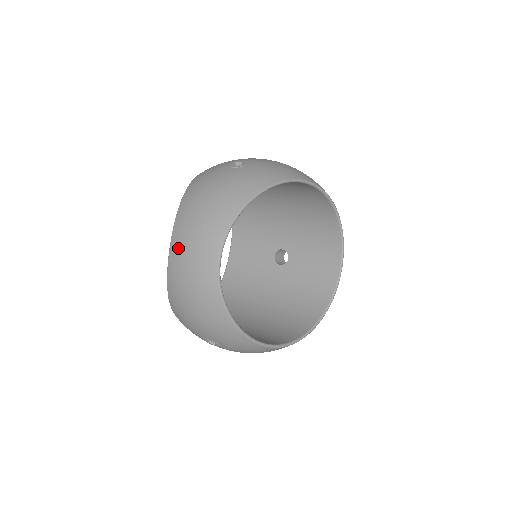
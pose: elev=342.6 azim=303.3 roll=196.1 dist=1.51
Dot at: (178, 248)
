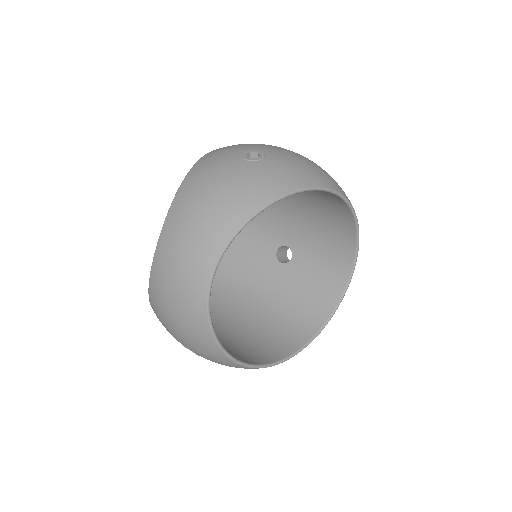
Dot at: (166, 250)
